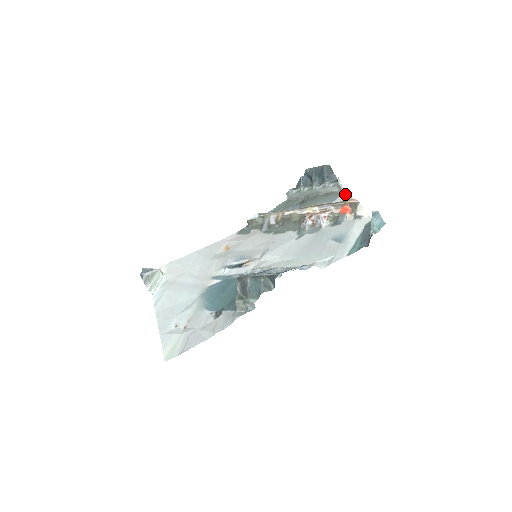
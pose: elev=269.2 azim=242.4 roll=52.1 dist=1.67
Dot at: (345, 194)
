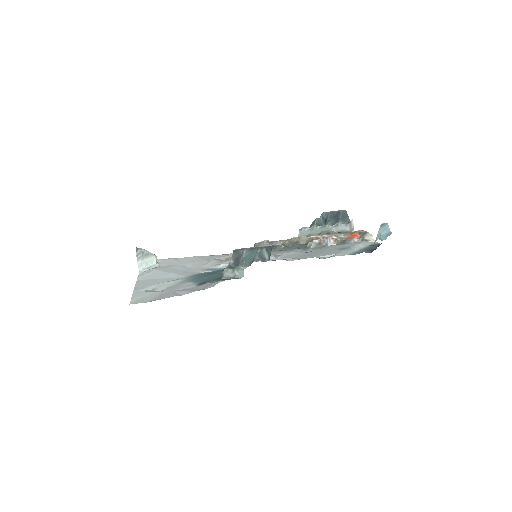
Dot at: occluded
